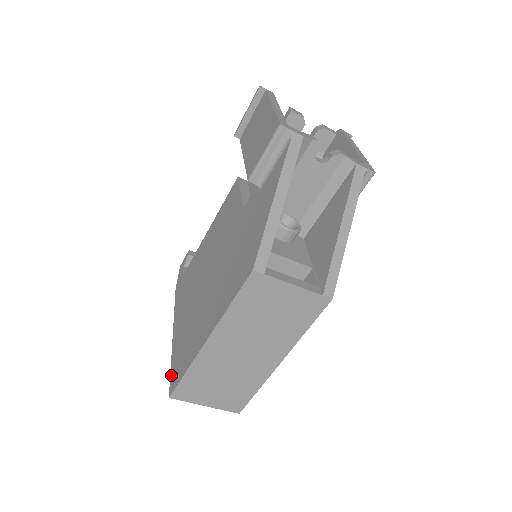
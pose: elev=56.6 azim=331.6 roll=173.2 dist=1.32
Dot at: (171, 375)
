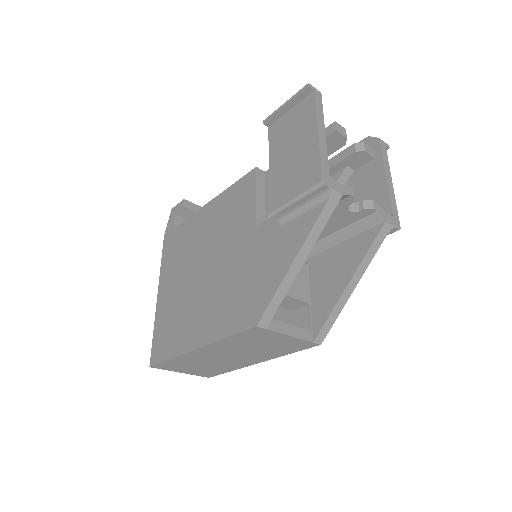
Dot at: (153, 344)
